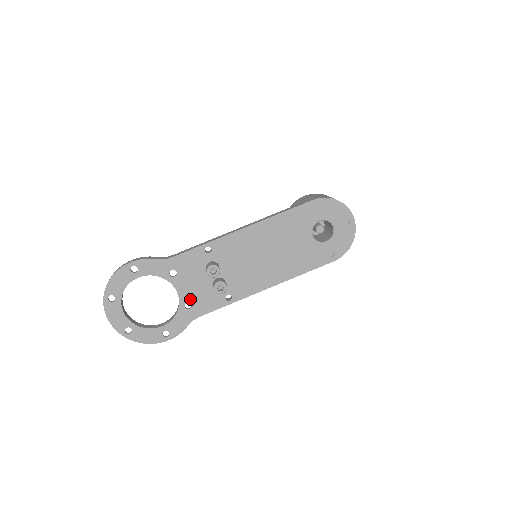
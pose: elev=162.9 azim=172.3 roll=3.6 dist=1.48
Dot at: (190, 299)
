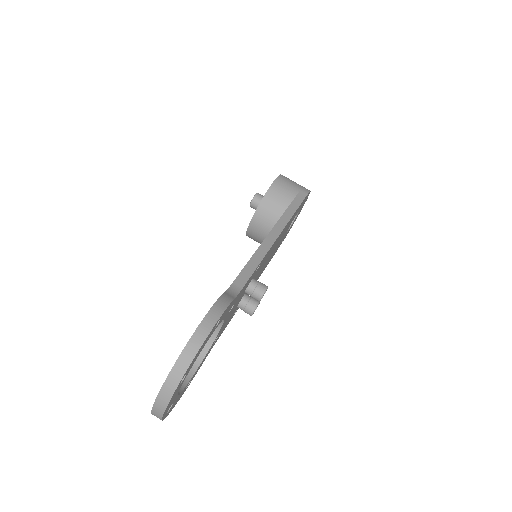
Dot at: occluded
